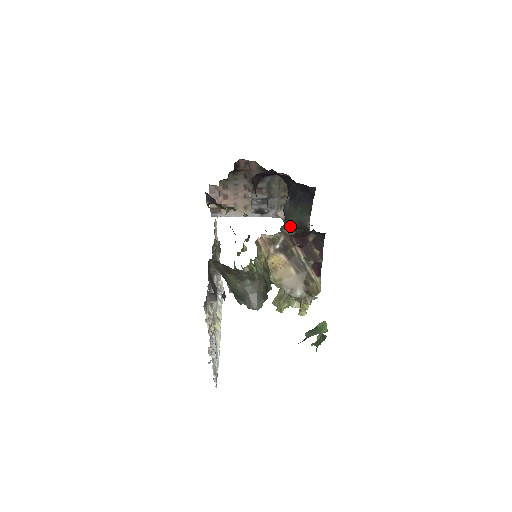
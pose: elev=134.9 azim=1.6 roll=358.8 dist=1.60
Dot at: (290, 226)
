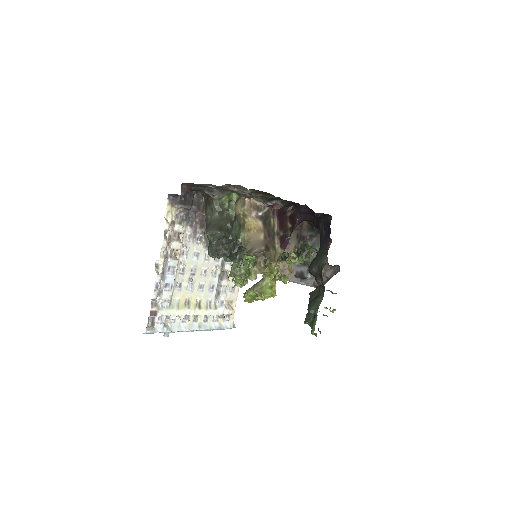
Dot at: (309, 269)
